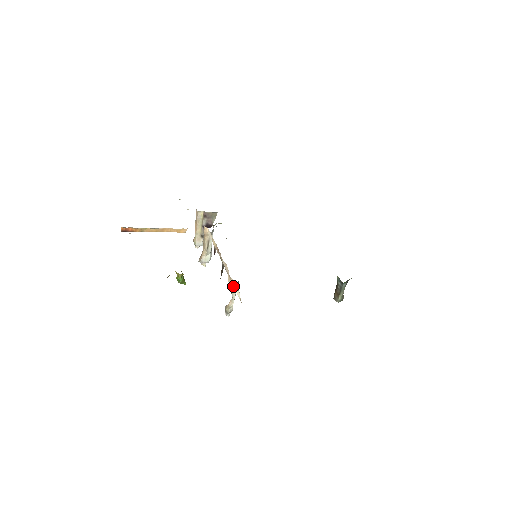
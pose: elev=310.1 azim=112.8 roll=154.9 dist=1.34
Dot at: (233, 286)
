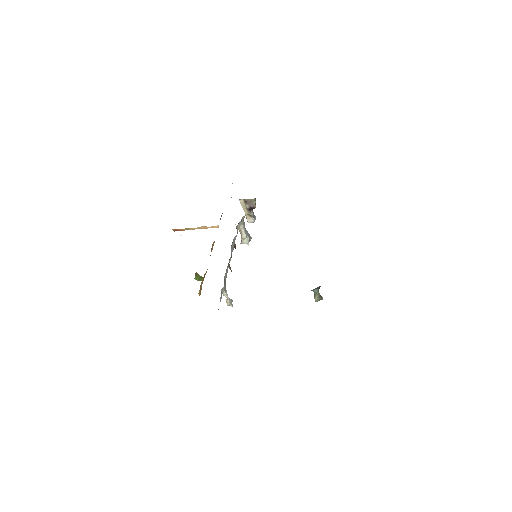
Dot at: occluded
